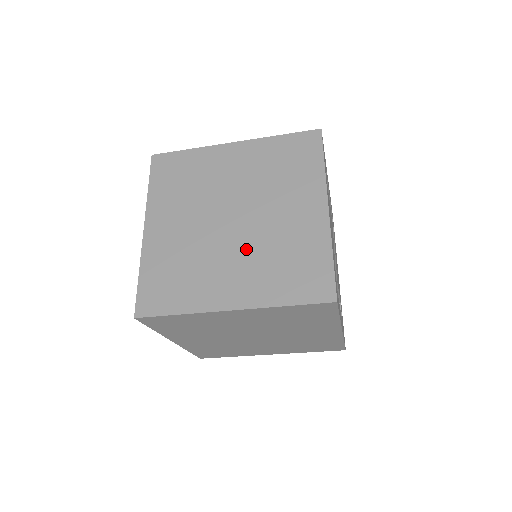
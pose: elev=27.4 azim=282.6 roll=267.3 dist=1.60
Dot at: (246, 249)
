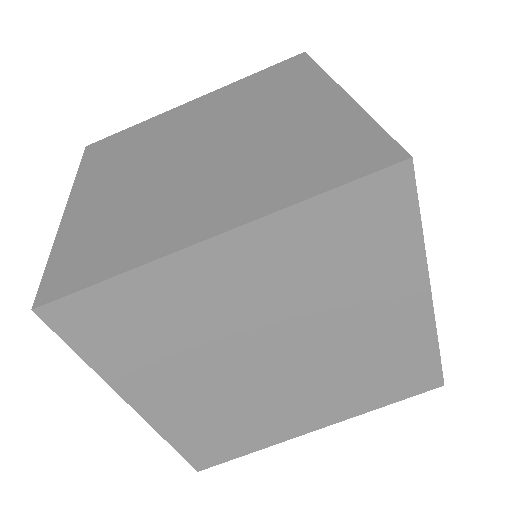
Dot at: (227, 166)
